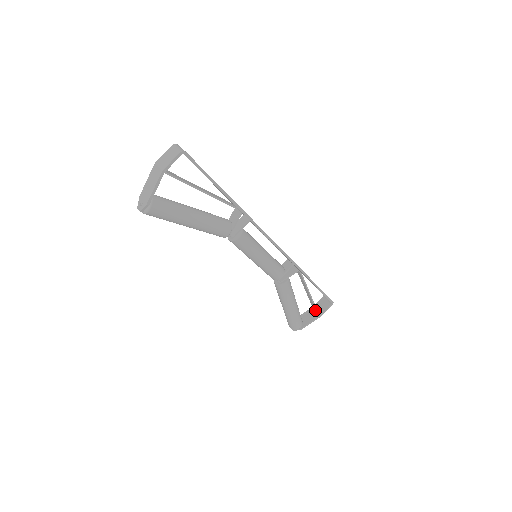
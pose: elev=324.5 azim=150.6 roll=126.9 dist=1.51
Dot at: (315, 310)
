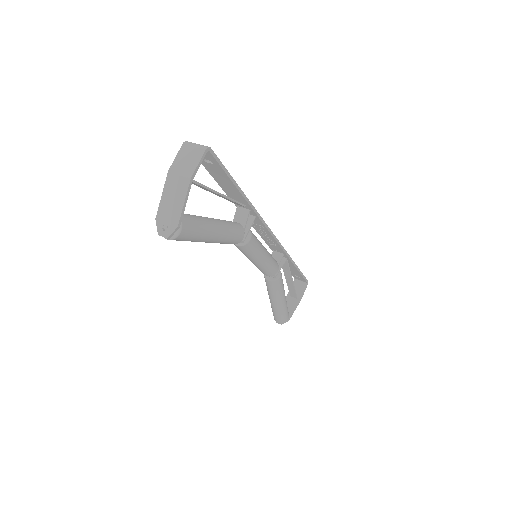
Dot at: (294, 296)
